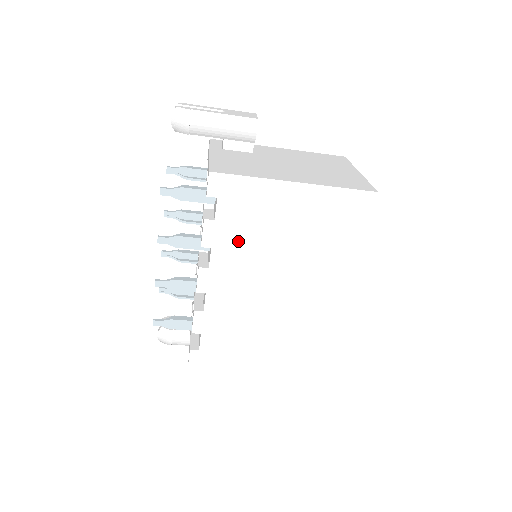
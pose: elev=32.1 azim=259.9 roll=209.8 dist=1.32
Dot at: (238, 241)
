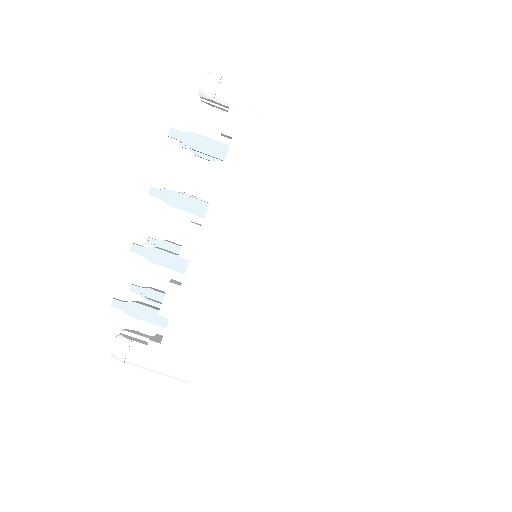
Dot at: (244, 198)
